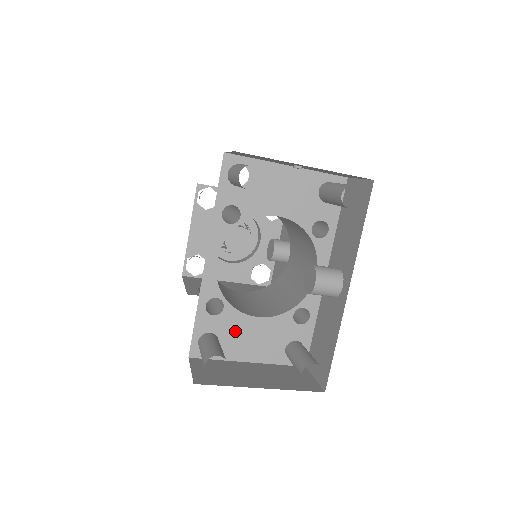
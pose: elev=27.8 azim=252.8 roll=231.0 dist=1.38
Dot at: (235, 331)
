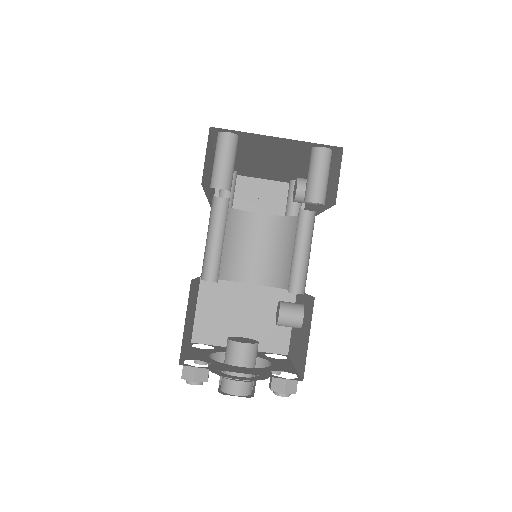
Dot at: occluded
